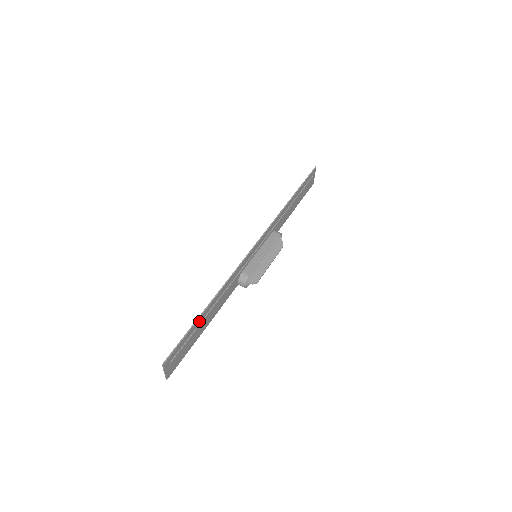
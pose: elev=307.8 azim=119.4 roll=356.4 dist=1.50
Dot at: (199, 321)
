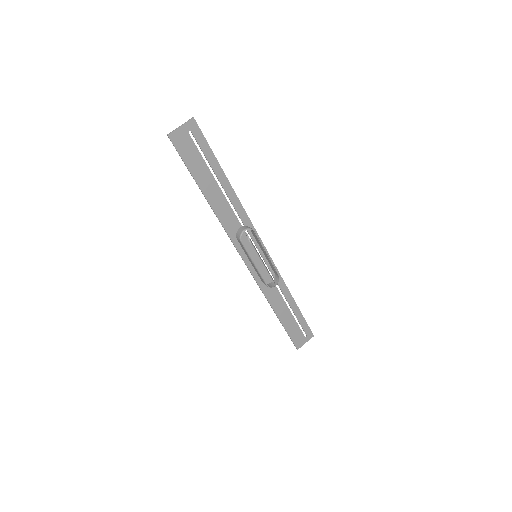
Dot at: (217, 171)
